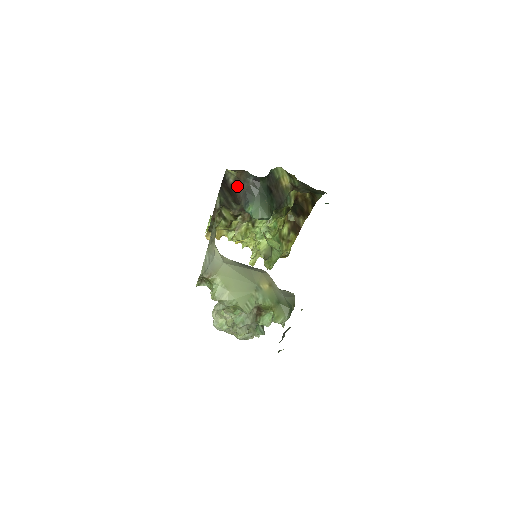
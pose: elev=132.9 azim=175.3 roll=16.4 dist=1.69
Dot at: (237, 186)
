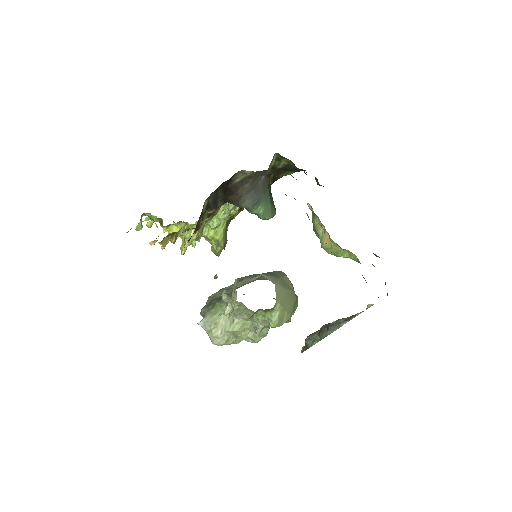
Dot at: (242, 185)
